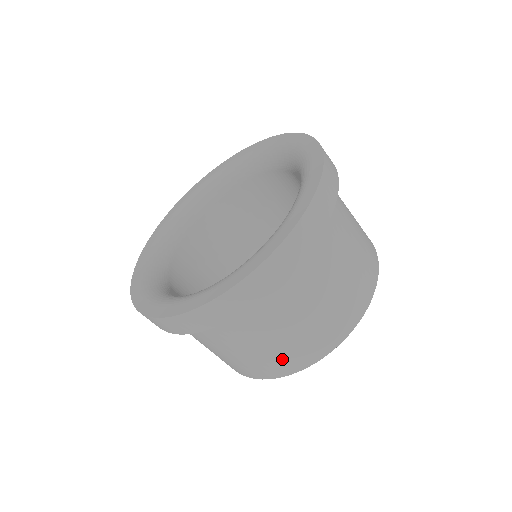
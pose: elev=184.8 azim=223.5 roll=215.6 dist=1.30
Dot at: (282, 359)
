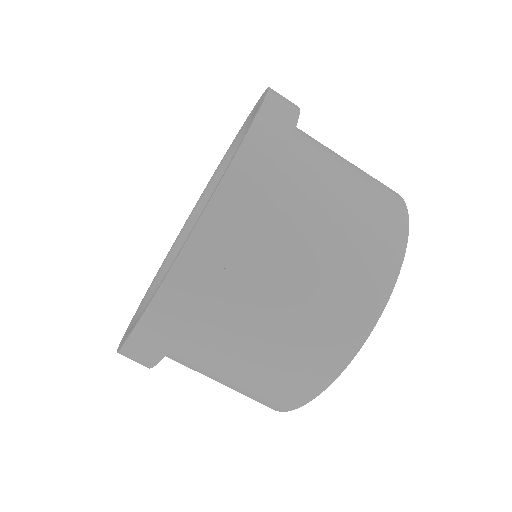
Dot at: (354, 288)
